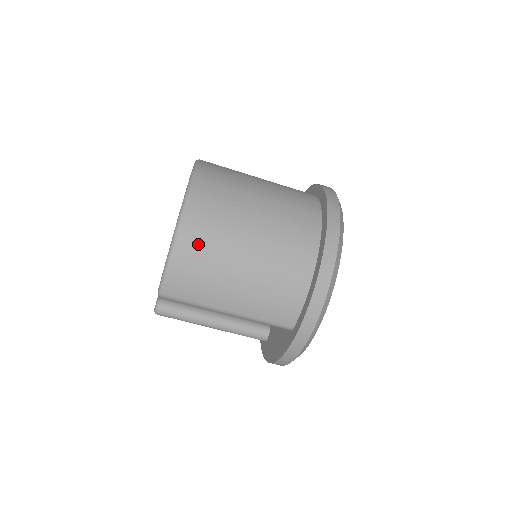
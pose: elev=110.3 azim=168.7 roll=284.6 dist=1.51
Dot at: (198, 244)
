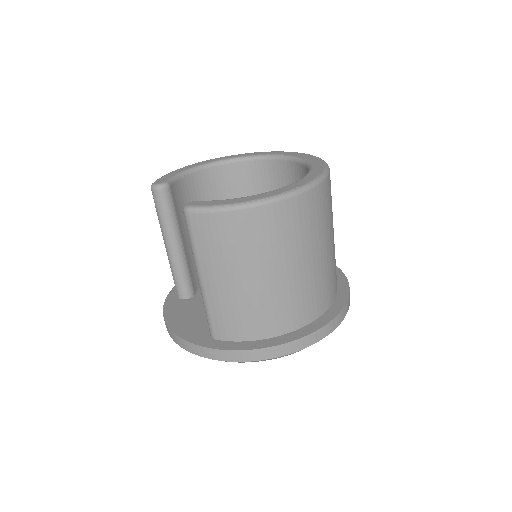
Dot at: (257, 228)
